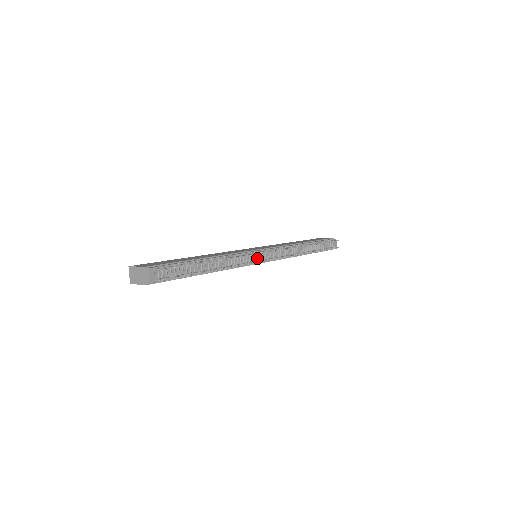
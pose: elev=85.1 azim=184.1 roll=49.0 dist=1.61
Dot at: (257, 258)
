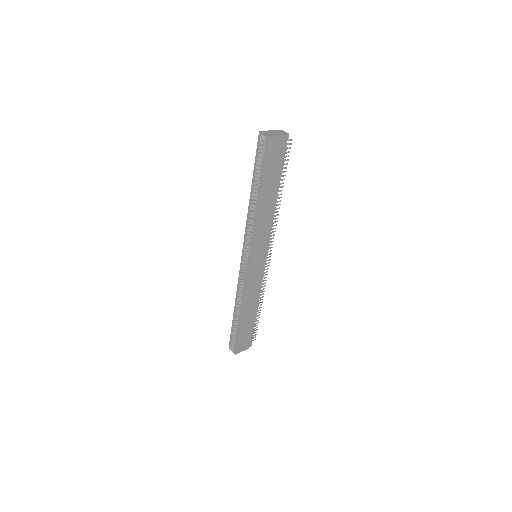
Dot at: occluded
